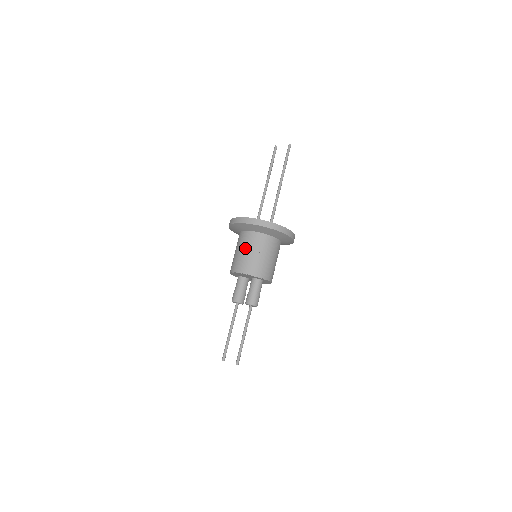
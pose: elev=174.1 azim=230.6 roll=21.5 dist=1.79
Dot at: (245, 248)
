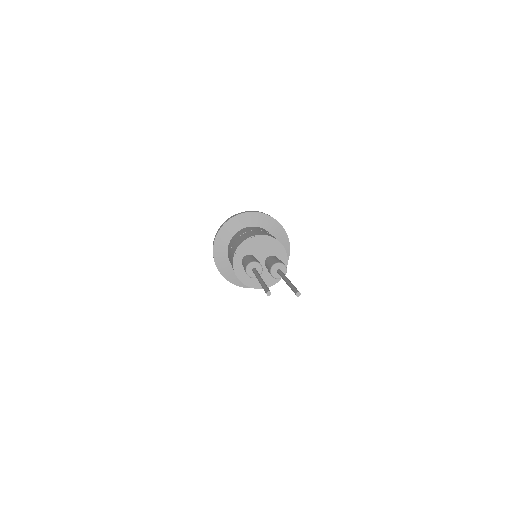
Dot at: (260, 230)
